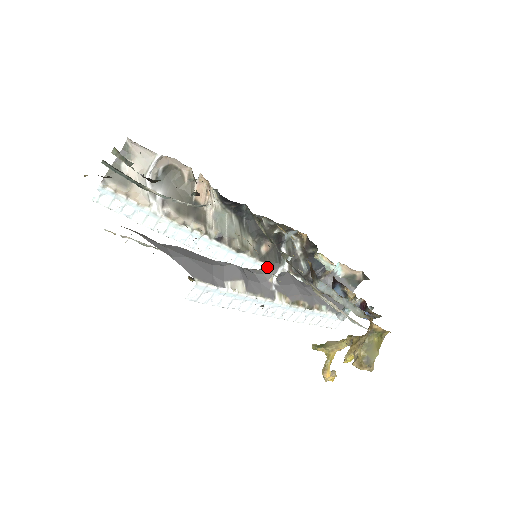
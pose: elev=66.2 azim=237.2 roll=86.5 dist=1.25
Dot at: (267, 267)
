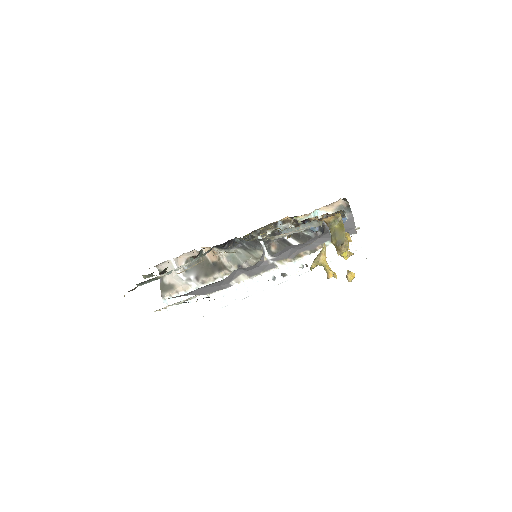
Dot at: occluded
